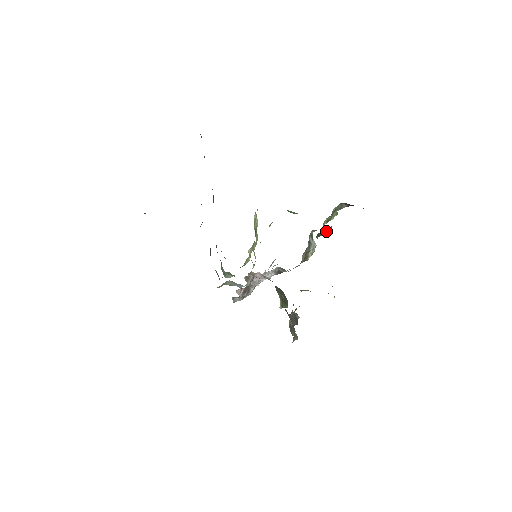
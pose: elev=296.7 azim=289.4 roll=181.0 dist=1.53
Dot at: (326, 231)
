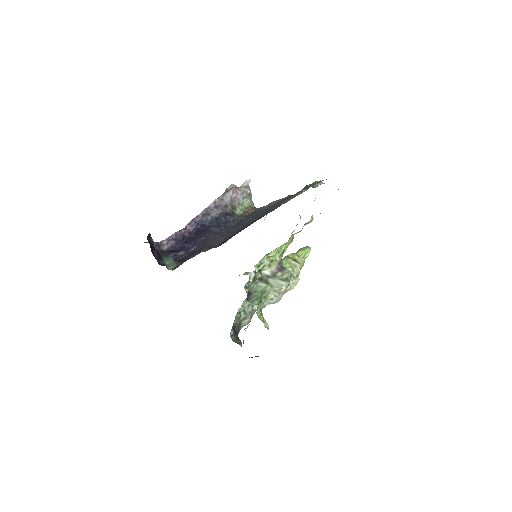
Dot at: occluded
